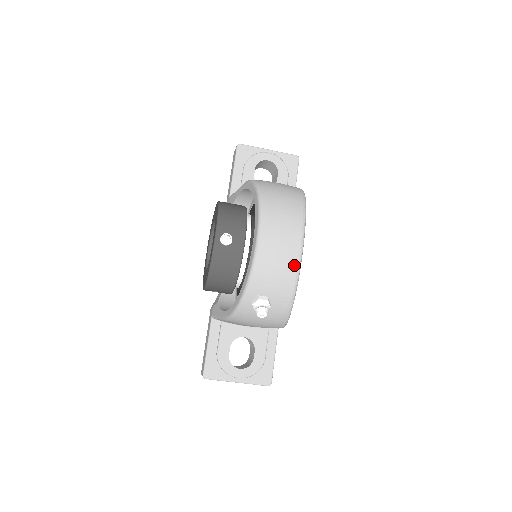
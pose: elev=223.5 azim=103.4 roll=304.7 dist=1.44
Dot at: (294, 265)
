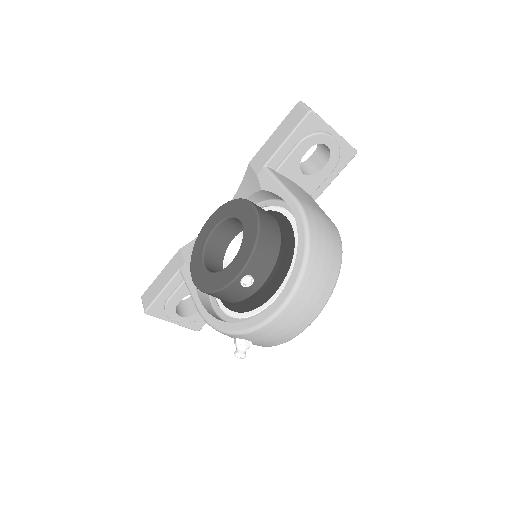
Dot at: (292, 336)
